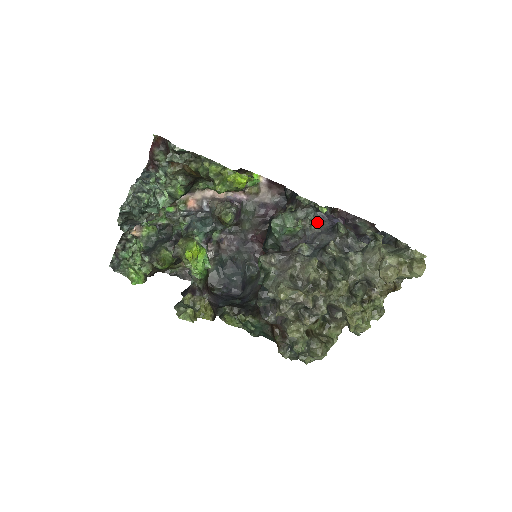
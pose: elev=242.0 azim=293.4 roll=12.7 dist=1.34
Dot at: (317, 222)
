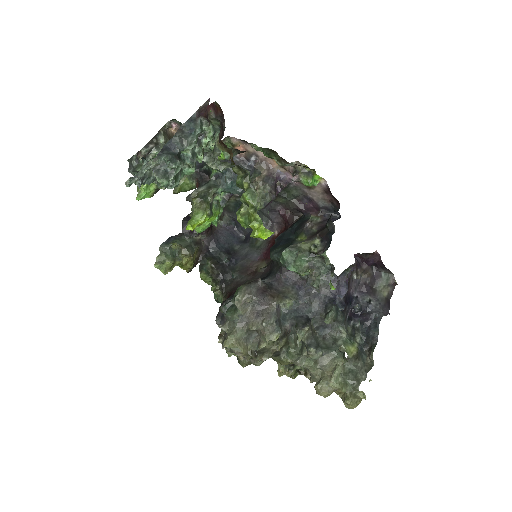
Dot at: (324, 281)
